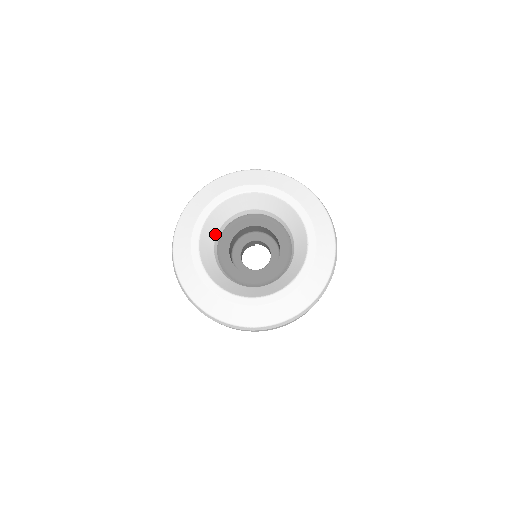
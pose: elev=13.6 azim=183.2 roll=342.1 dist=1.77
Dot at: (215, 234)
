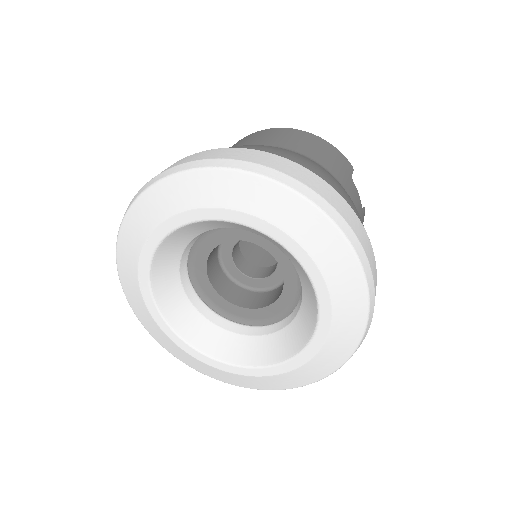
Dot at: (213, 228)
